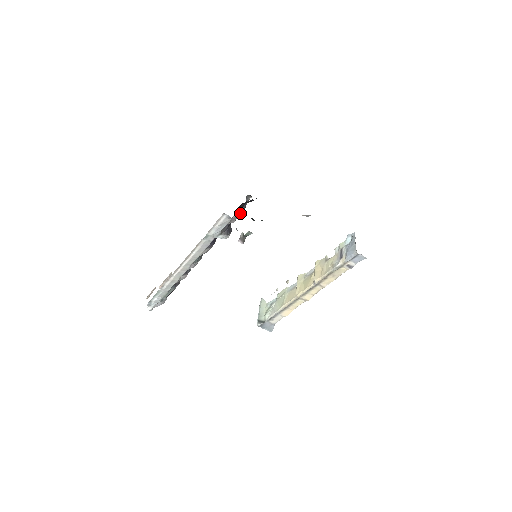
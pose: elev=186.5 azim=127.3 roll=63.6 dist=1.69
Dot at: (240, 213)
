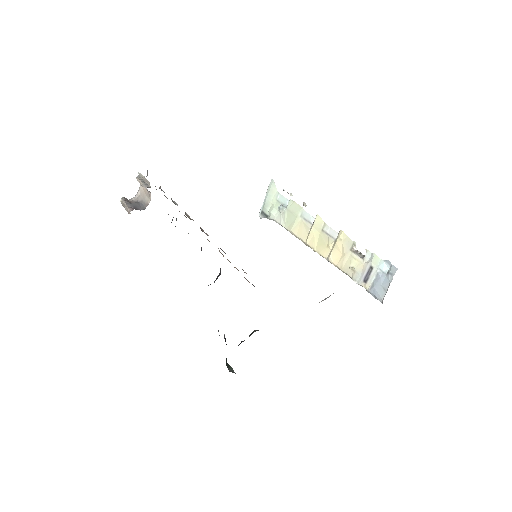
Dot at: occluded
